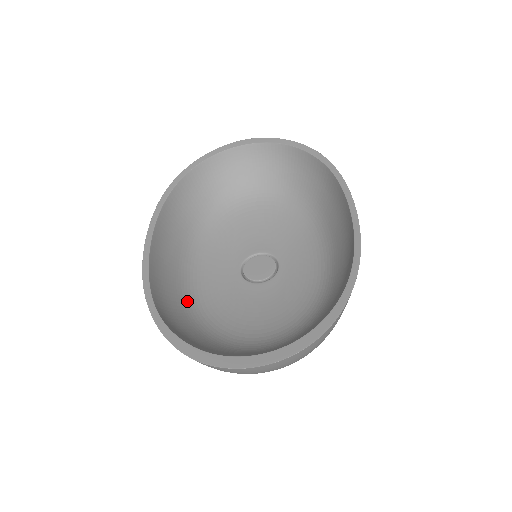
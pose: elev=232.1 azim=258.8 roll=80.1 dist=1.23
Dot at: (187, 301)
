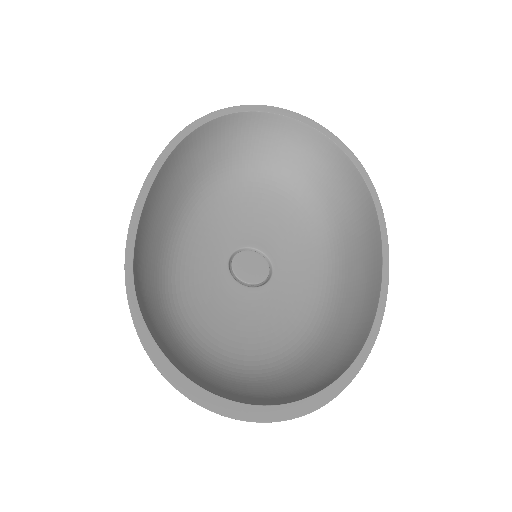
Dot at: (162, 277)
